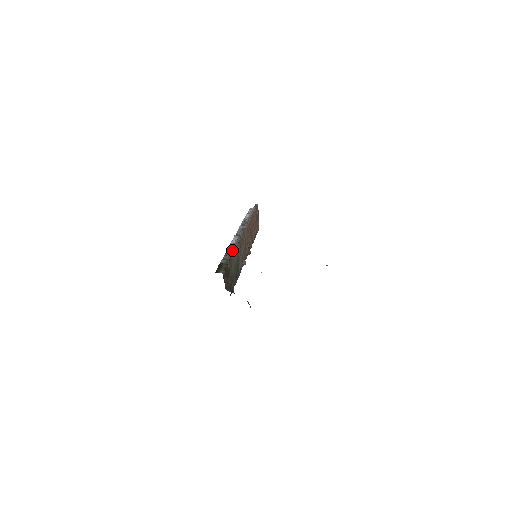
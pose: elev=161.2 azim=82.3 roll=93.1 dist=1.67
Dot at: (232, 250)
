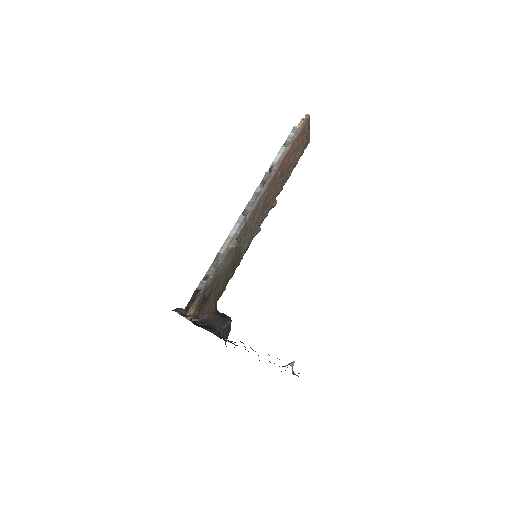
Dot at: (222, 257)
